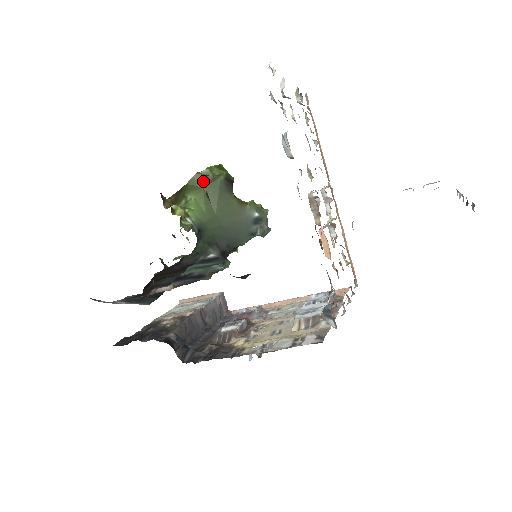
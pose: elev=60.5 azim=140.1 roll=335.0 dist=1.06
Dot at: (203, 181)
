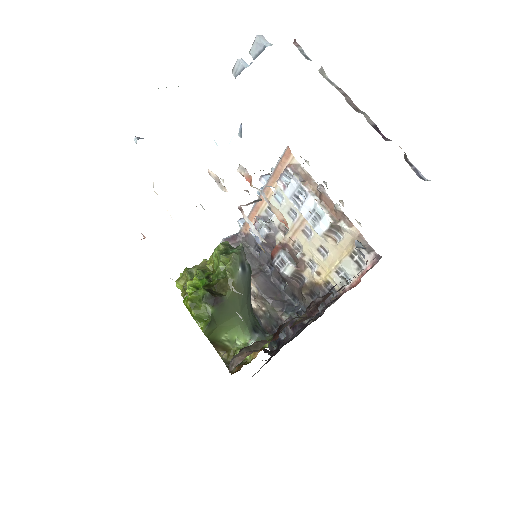
Dot at: (212, 327)
